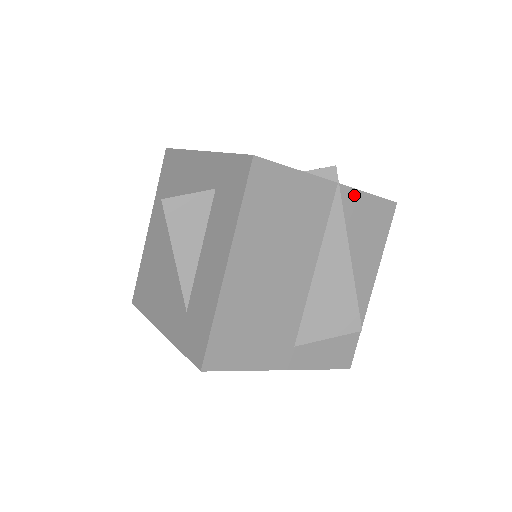
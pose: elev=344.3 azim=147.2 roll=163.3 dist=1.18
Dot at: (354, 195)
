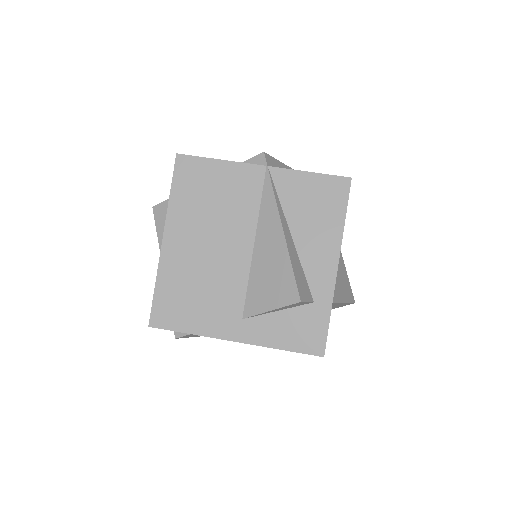
Dot at: (289, 175)
